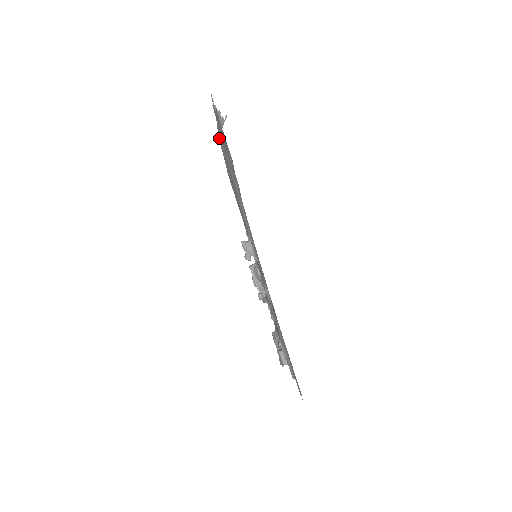
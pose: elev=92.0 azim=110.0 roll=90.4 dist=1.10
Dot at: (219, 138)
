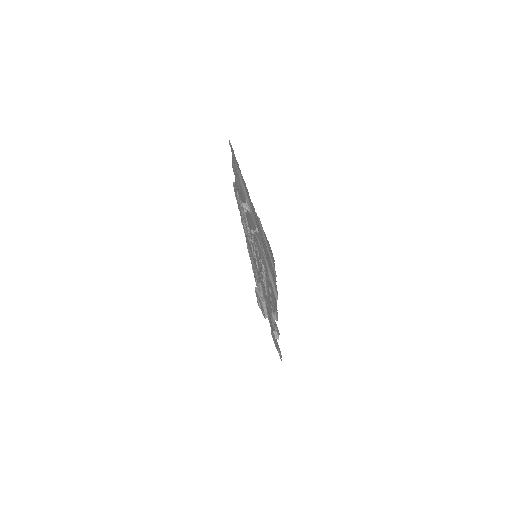
Dot at: (233, 168)
